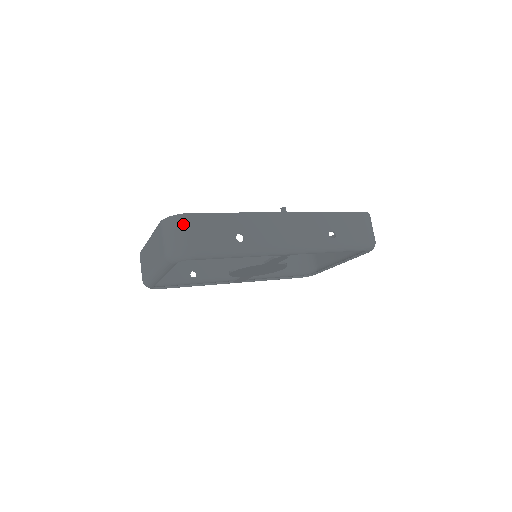
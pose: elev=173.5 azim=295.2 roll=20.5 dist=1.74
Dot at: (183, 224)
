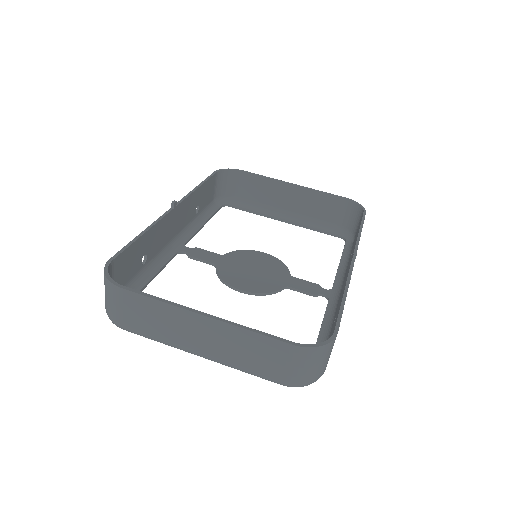
Dot at: (329, 352)
